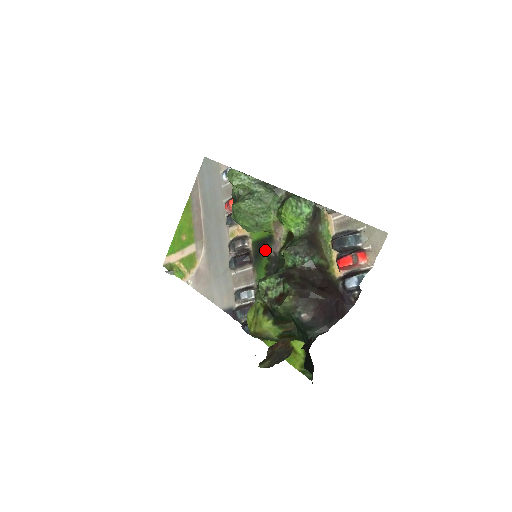
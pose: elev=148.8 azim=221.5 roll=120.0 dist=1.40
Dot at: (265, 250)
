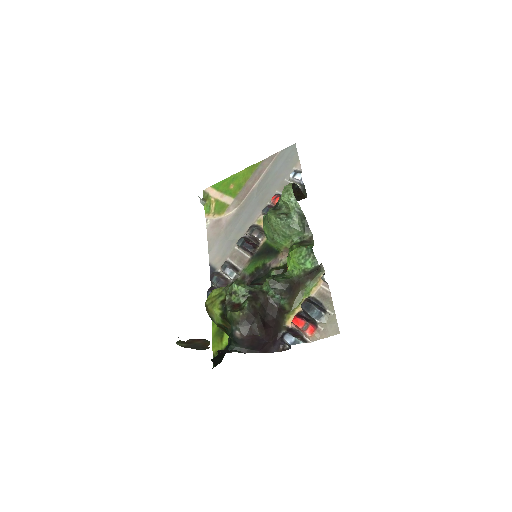
Dot at: (267, 256)
